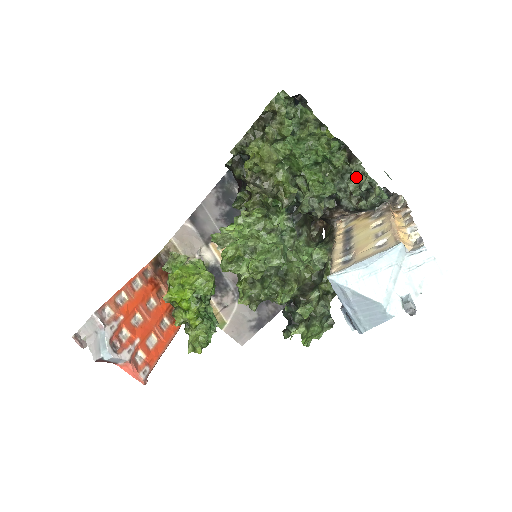
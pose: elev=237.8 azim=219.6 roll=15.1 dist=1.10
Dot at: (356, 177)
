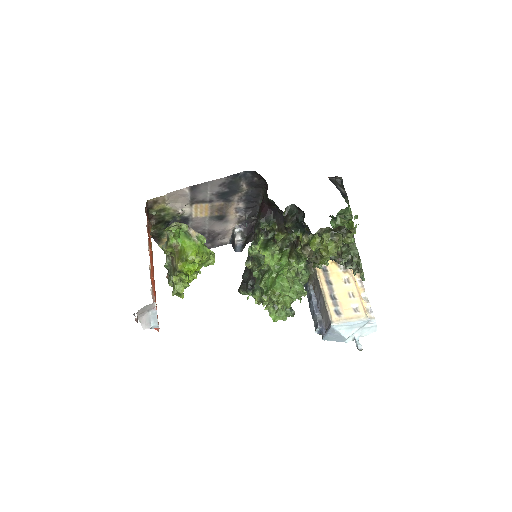
Dot at: (350, 253)
